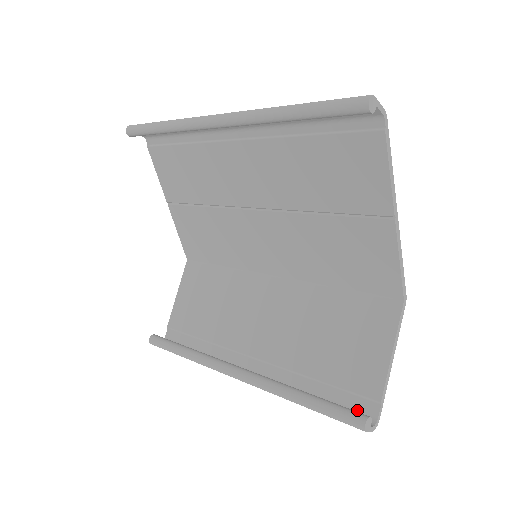
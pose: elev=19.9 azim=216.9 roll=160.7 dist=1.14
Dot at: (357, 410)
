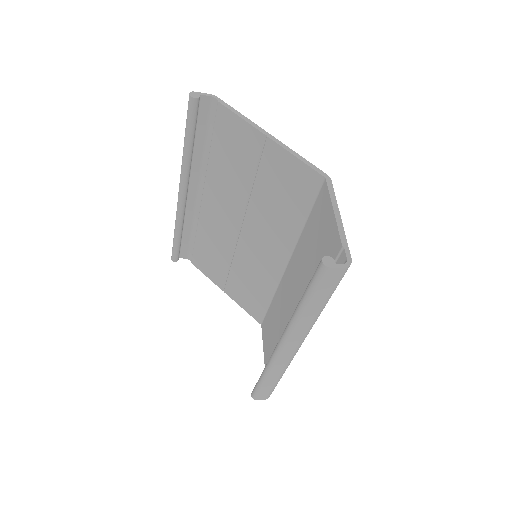
Dot at: occluded
